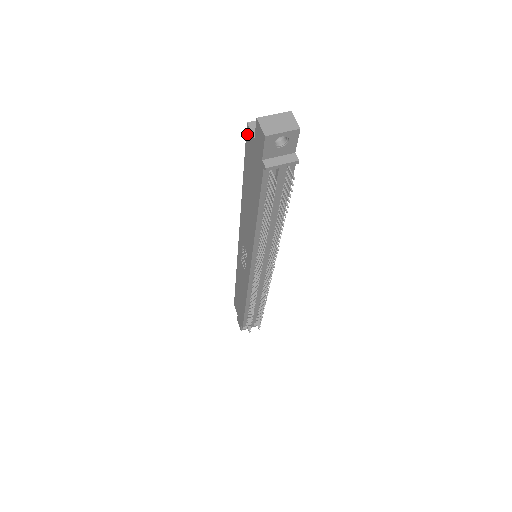
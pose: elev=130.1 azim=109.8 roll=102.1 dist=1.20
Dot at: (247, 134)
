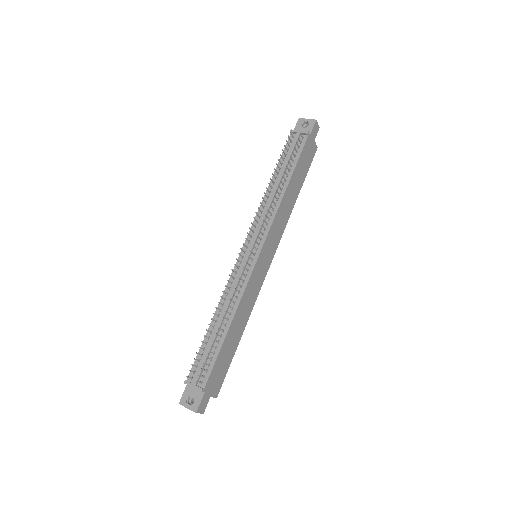
Dot at: occluded
